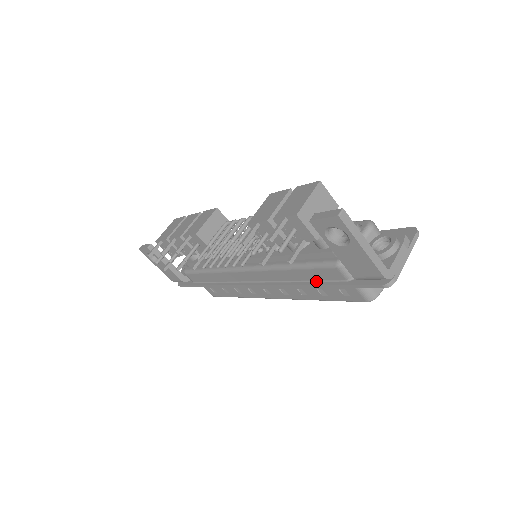
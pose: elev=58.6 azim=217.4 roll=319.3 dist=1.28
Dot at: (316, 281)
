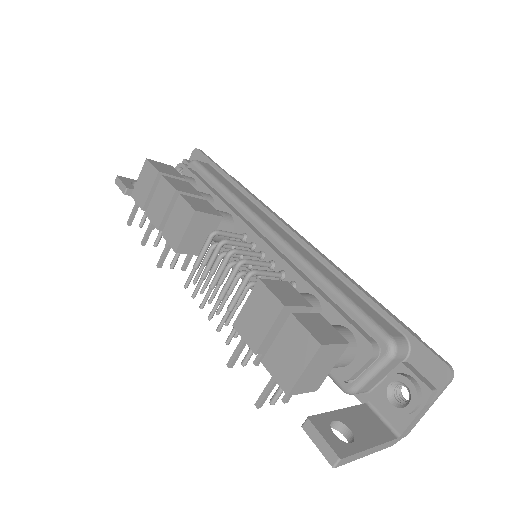
Dot at: occluded
